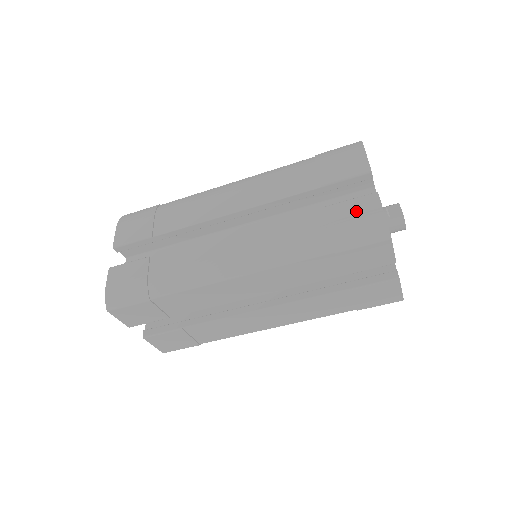
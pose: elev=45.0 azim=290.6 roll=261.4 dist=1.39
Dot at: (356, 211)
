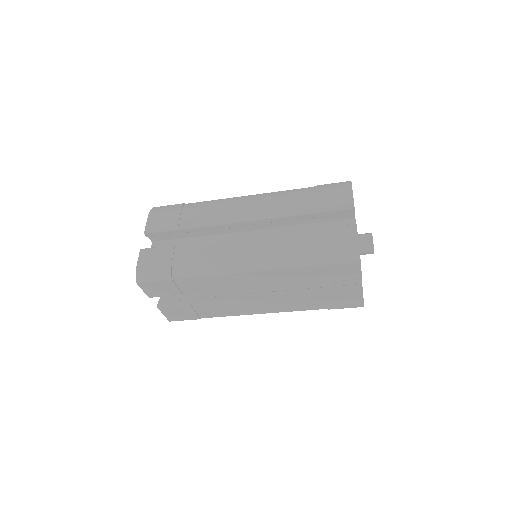
Dot at: (338, 237)
